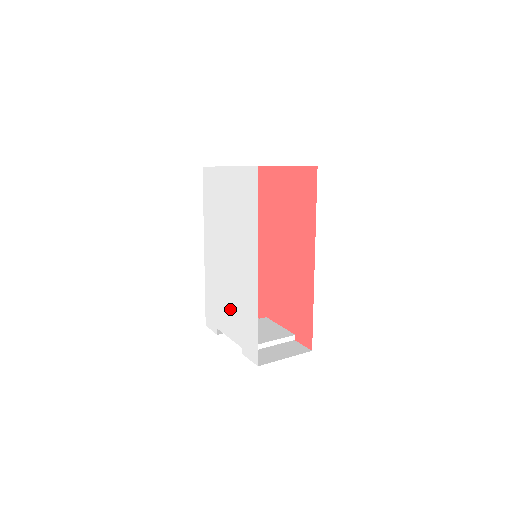
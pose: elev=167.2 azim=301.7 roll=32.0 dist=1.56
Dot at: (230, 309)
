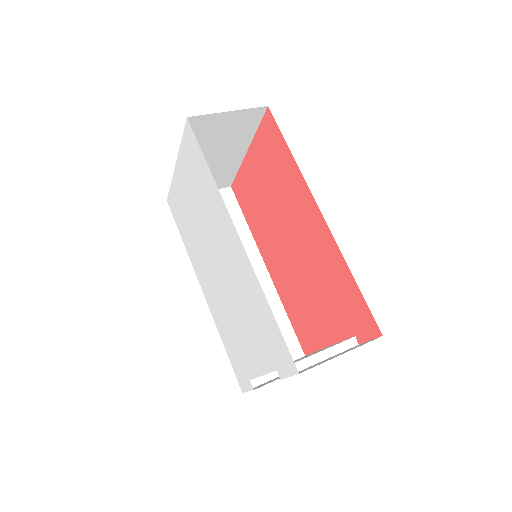
Dot at: (245, 331)
